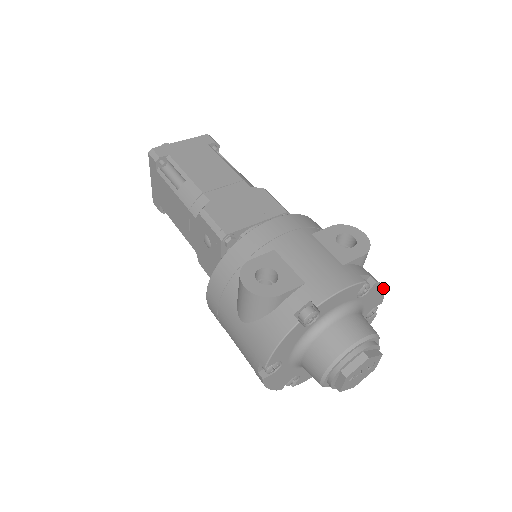
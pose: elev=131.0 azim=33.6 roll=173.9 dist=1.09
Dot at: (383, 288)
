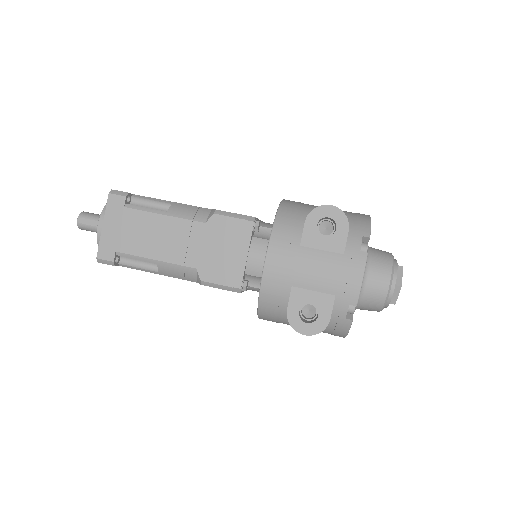
Dot at: occluded
